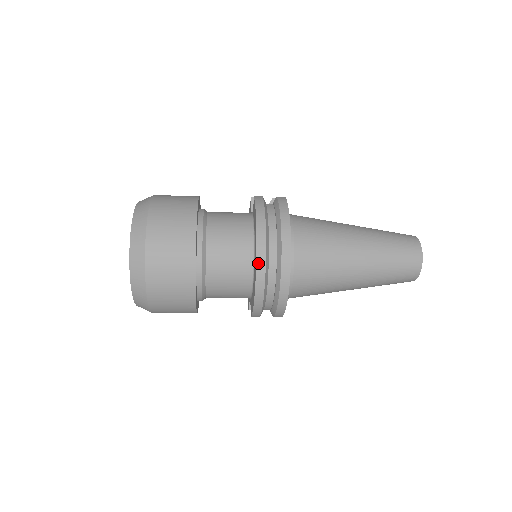
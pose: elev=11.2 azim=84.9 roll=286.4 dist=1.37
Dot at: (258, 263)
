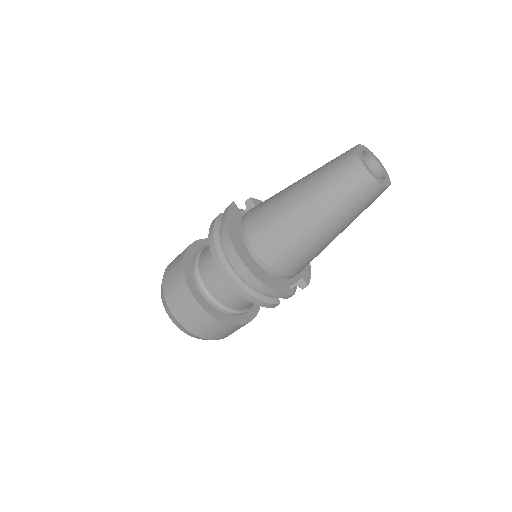
Dot at: (222, 272)
